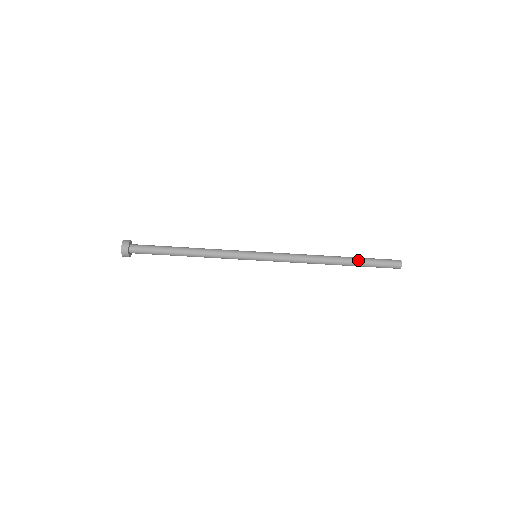
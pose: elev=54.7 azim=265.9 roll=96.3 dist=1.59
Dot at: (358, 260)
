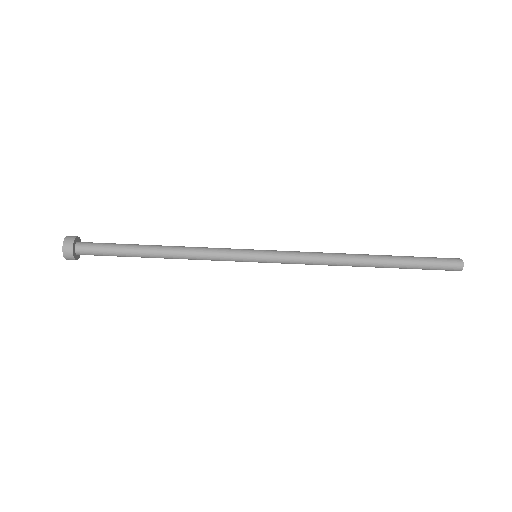
Dot at: (401, 263)
